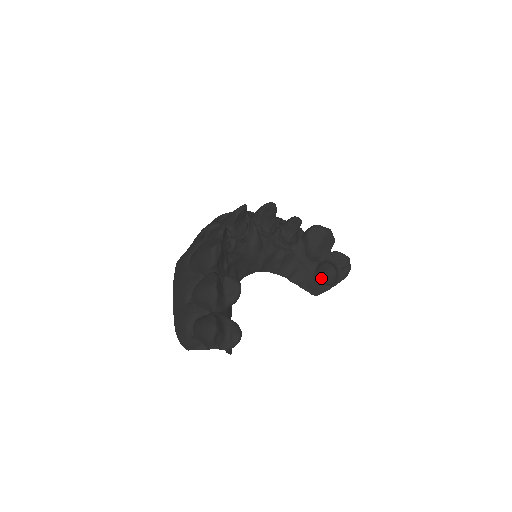
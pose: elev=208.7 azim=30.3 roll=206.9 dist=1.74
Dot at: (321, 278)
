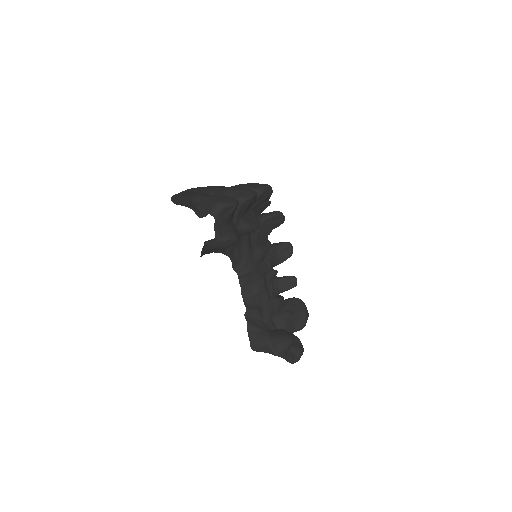
Dot at: (275, 336)
